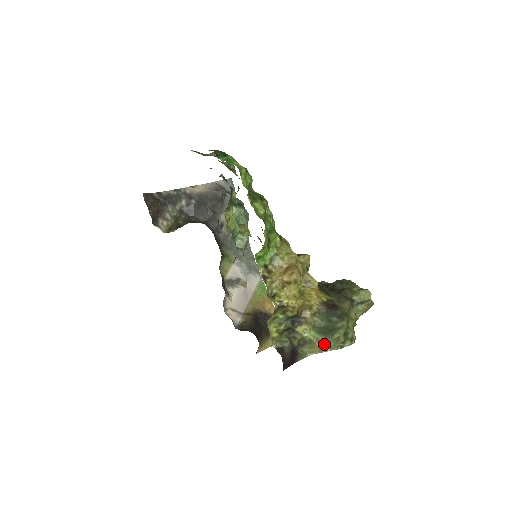
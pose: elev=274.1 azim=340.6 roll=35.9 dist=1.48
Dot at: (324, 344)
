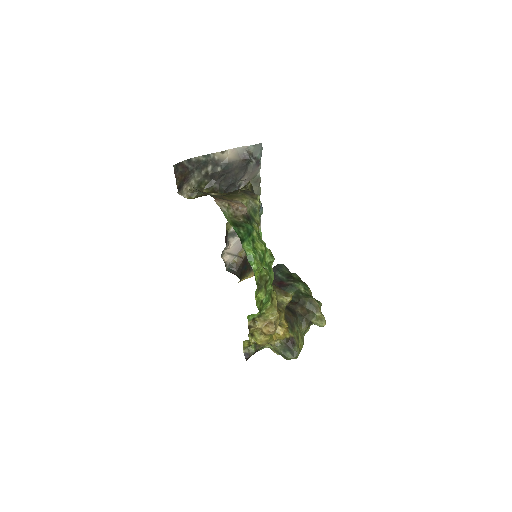
Dot at: (277, 353)
